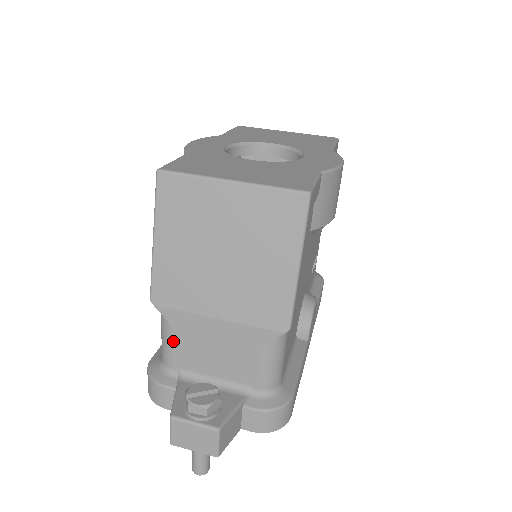
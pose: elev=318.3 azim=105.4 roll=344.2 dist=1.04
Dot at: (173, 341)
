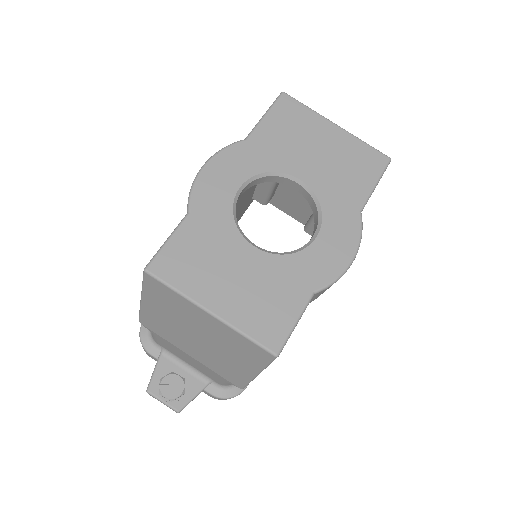
Dot at: (157, 339)
